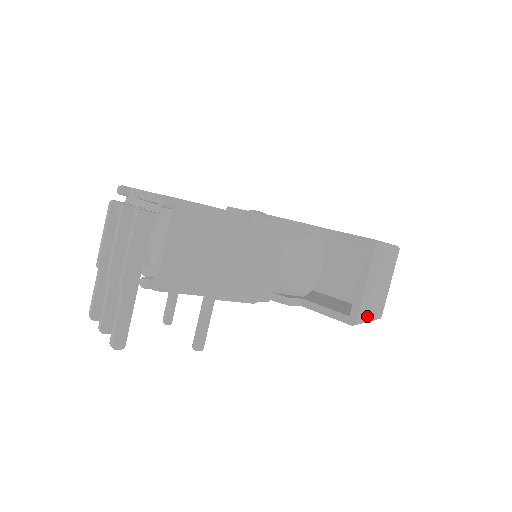
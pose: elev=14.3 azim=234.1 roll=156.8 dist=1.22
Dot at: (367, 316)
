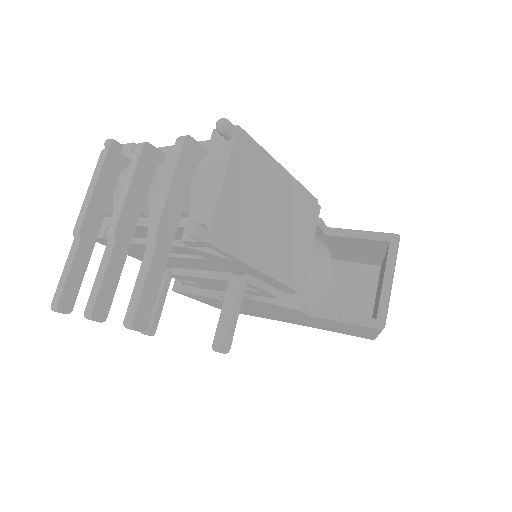
Dot at: occluded
